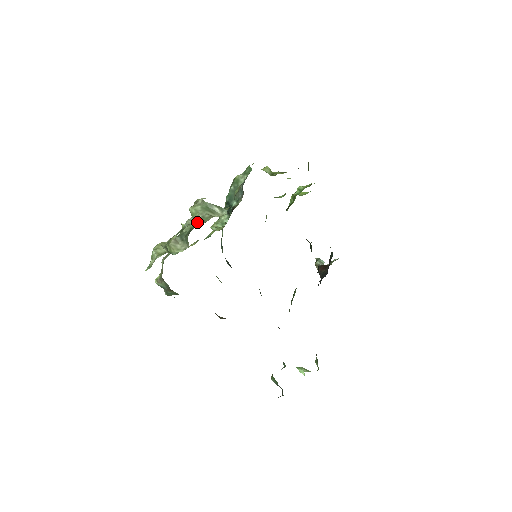
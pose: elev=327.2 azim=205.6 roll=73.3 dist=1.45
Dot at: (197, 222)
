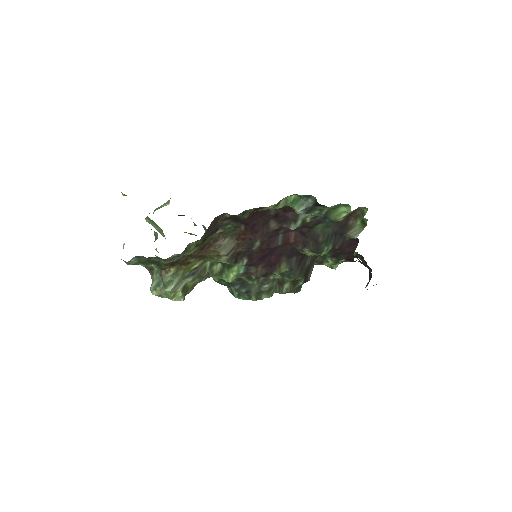
Dot at: occluded
